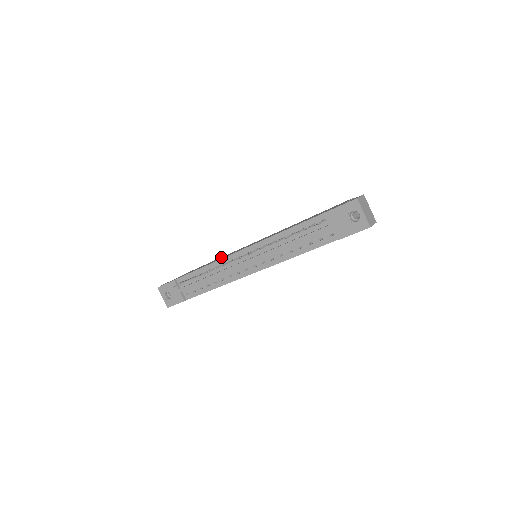
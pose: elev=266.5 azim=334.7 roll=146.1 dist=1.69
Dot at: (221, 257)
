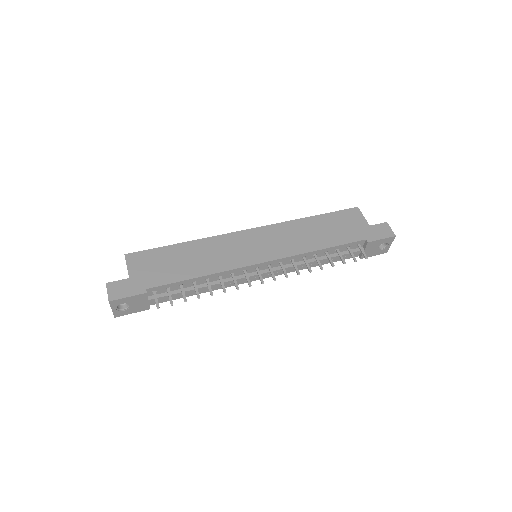
Dot at: (190, 245)
